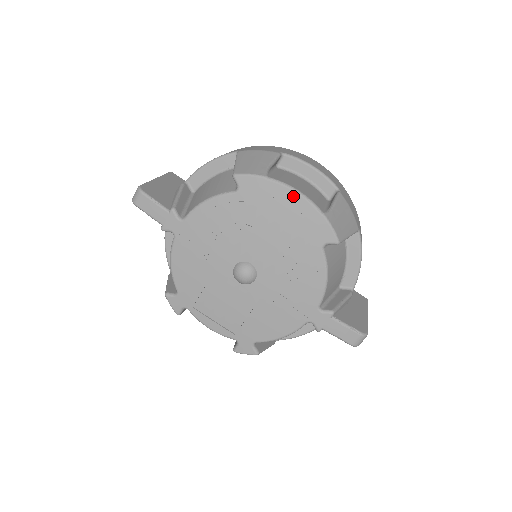
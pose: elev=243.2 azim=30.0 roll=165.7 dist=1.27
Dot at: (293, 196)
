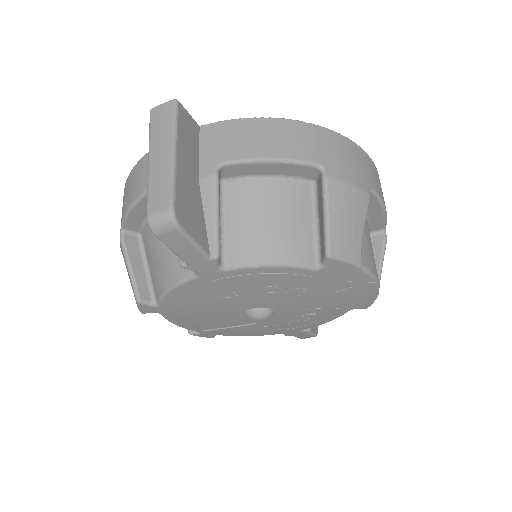
Dot at: (369, 284)
